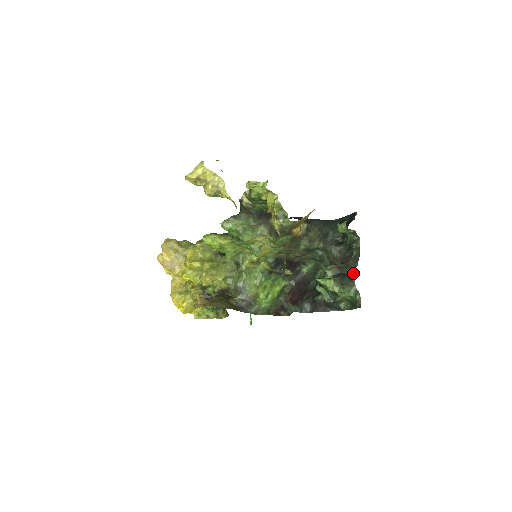
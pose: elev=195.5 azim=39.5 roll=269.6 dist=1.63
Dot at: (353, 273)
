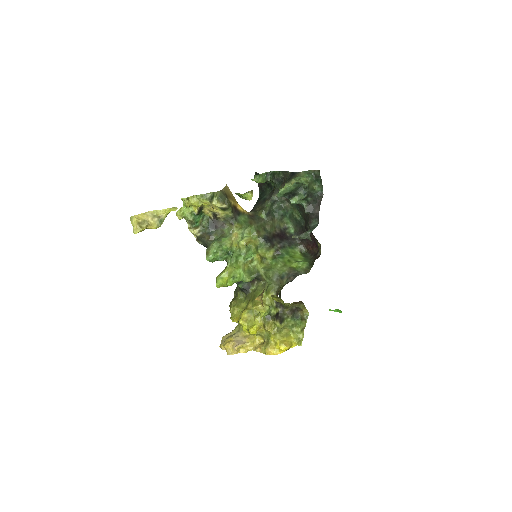
Dot at: (291, 173)
